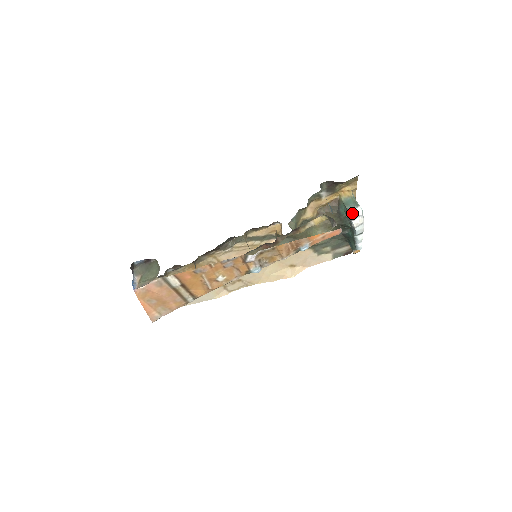
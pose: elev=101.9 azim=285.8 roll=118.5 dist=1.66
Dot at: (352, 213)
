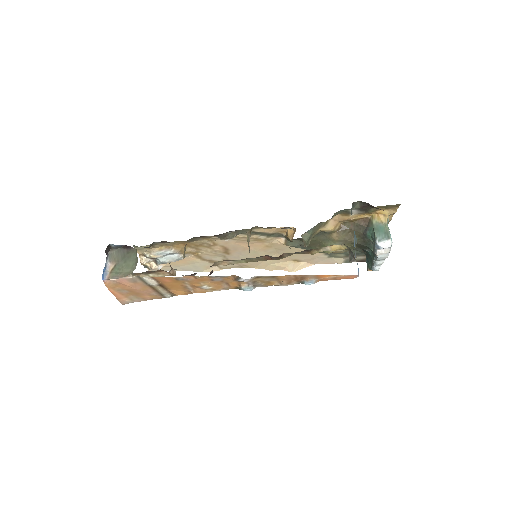
Dot at: (379, 244)
